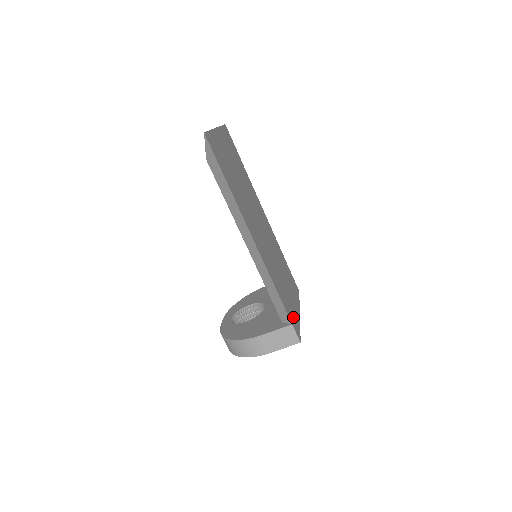
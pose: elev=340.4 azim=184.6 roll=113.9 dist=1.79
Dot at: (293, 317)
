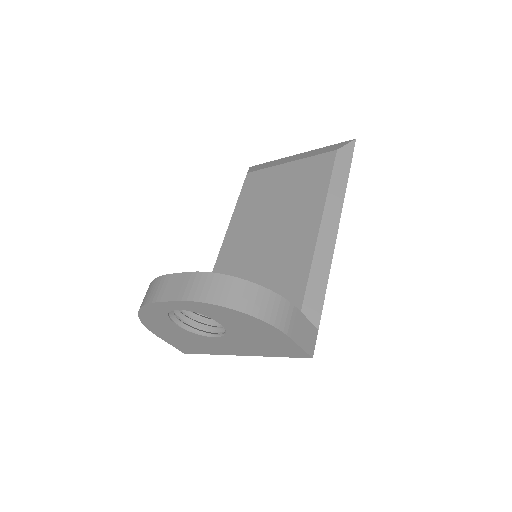
Dot at: occluded
